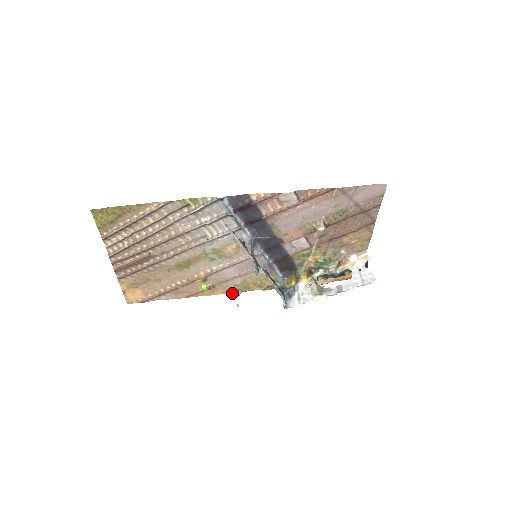
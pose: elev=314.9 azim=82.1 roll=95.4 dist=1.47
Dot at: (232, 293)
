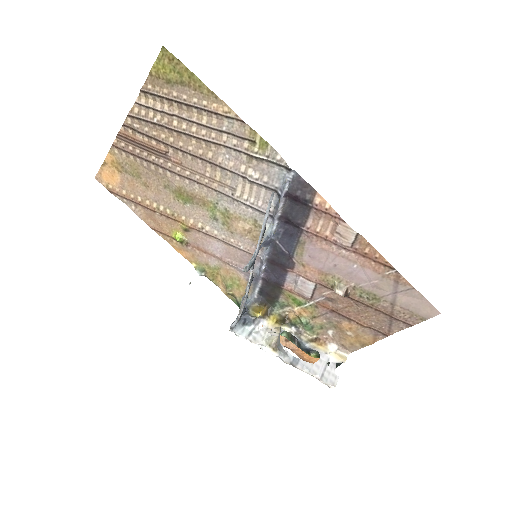
Dot at: (196, 267)
